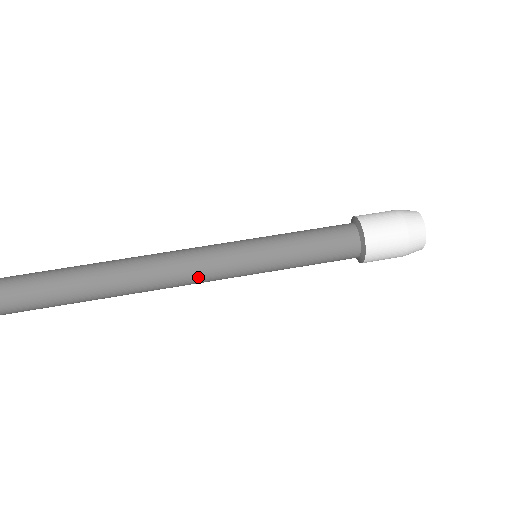
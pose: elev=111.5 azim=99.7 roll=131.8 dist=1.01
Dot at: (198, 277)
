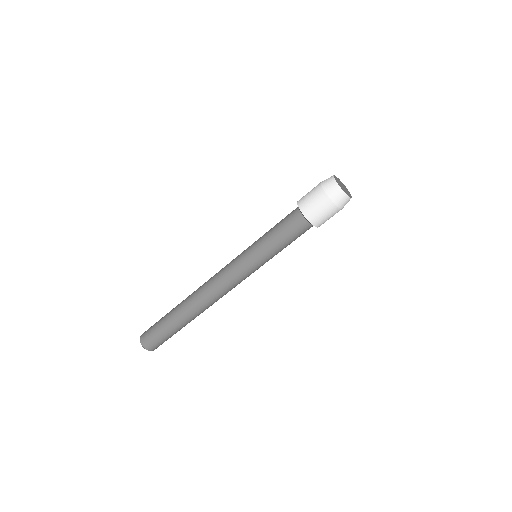
Dot at: occluded
